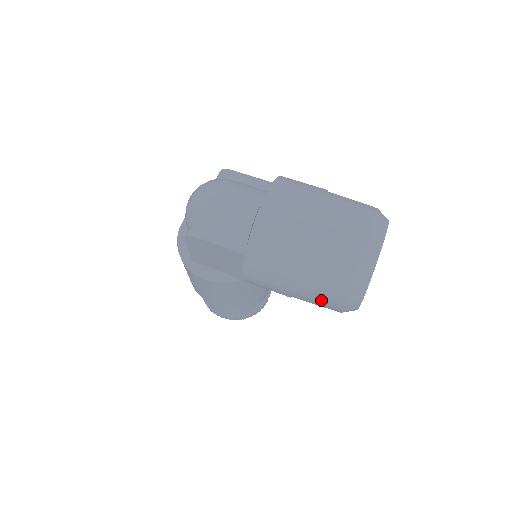
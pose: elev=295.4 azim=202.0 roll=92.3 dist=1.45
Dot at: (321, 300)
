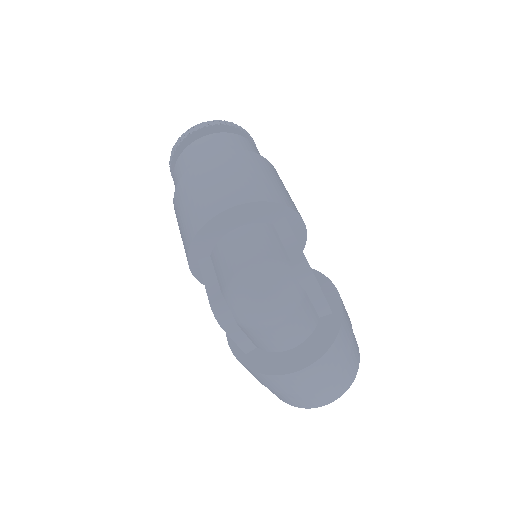
Dot at: occluded
